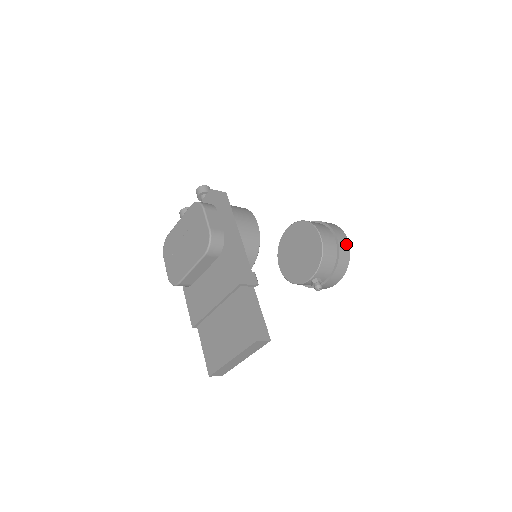
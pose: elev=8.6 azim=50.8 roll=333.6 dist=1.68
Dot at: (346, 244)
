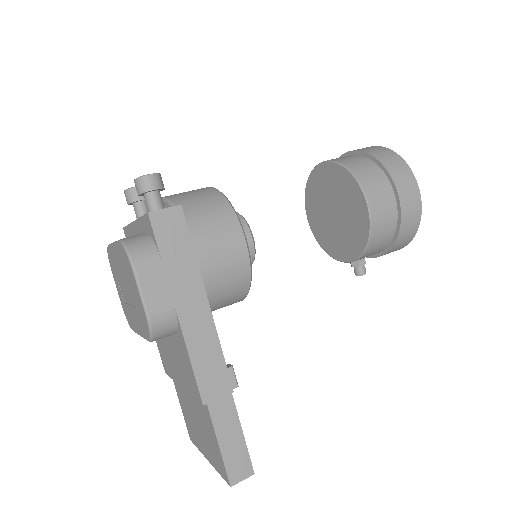
Dot at: (416, 207)
